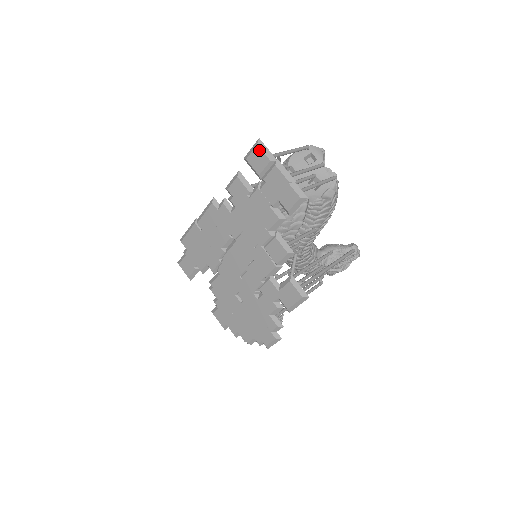
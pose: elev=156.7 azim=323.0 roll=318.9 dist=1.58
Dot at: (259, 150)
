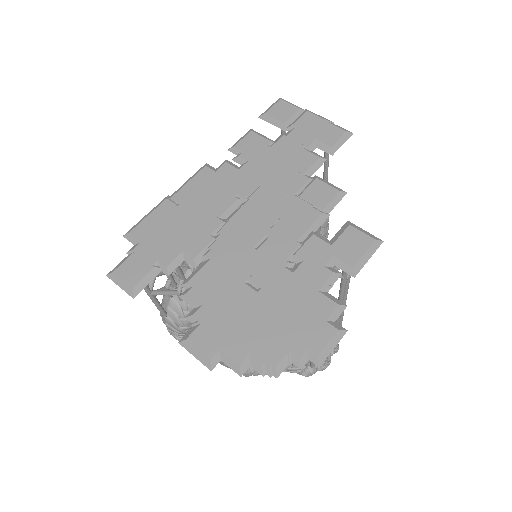
Dot at: (283, 103)
